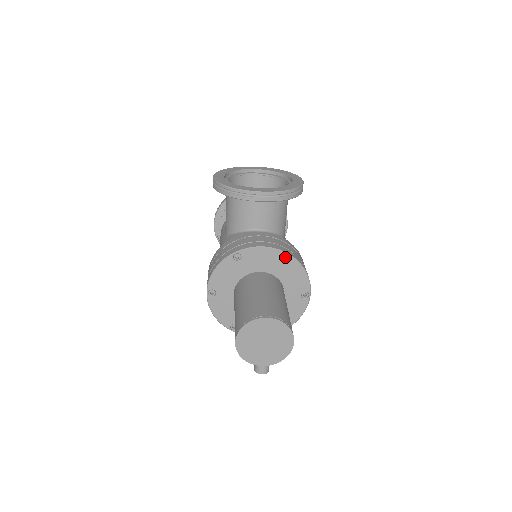
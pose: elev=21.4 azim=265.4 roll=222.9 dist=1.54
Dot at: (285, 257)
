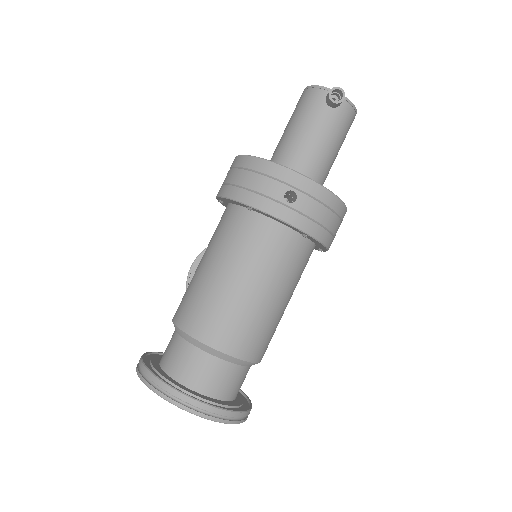
Dot at: occluded
